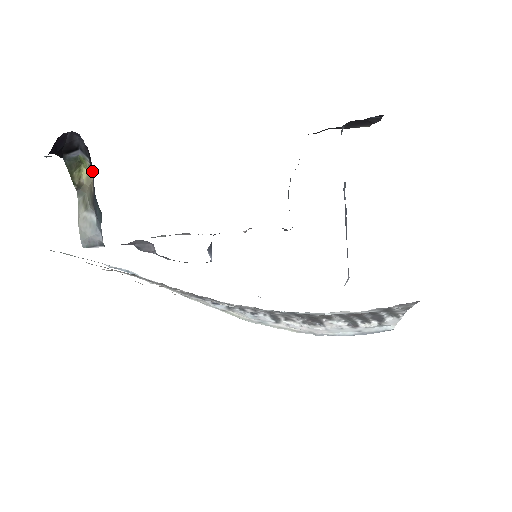
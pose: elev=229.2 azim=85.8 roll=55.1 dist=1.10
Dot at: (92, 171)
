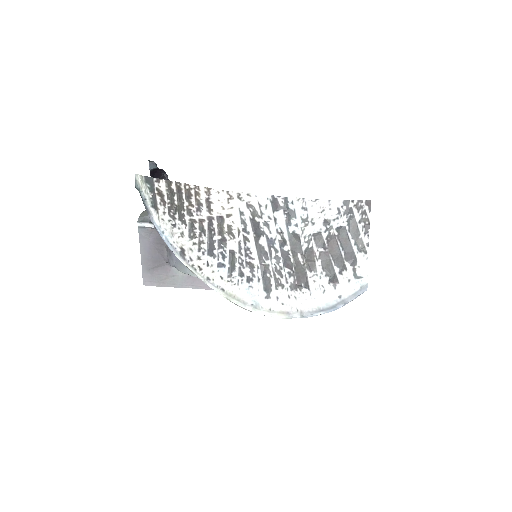
Dot at: occluded
